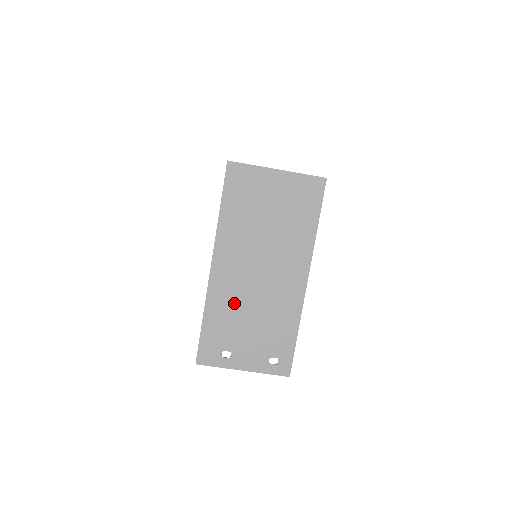
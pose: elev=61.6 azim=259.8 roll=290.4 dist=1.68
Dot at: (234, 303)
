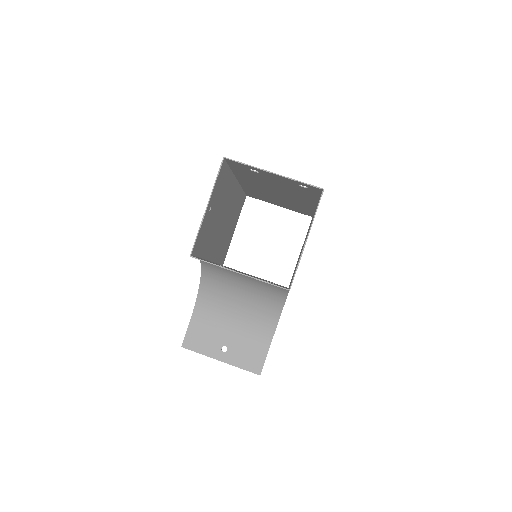
Dot at: (258, 181)
